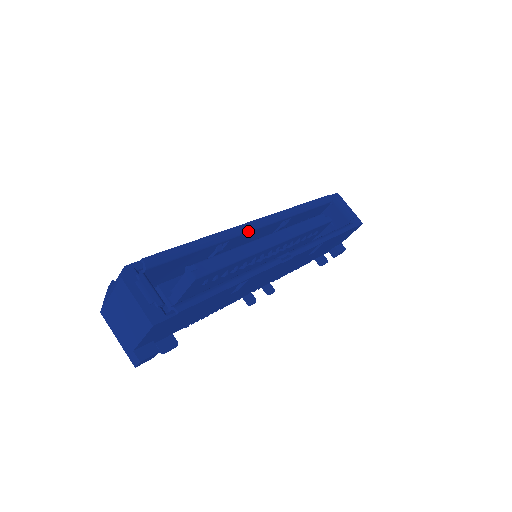
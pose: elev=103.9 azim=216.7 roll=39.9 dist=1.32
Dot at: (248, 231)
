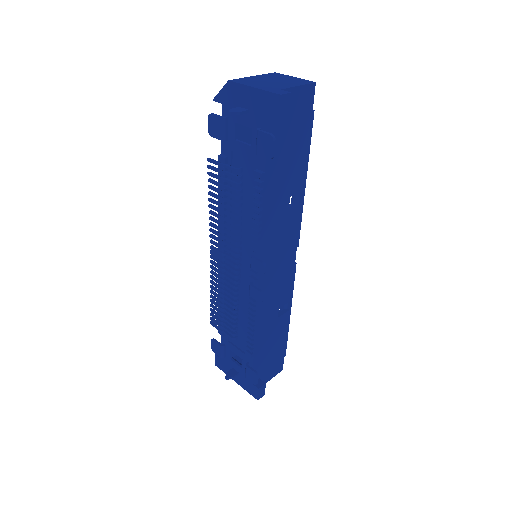
Dot at: occluded
